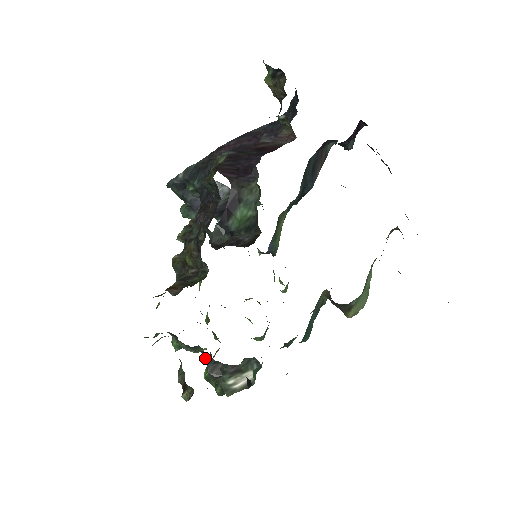
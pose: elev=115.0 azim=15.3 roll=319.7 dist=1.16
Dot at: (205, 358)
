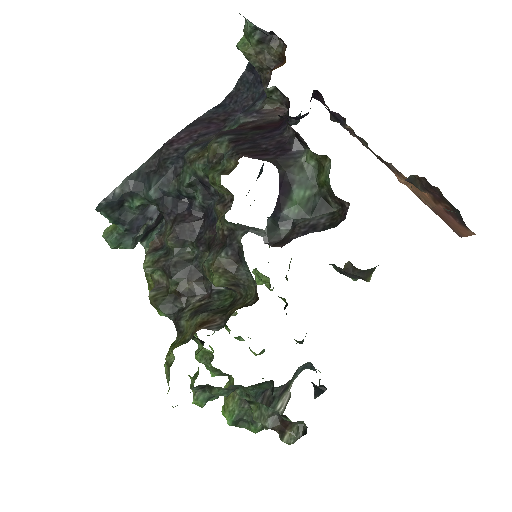
Dot at: (252, 393)
